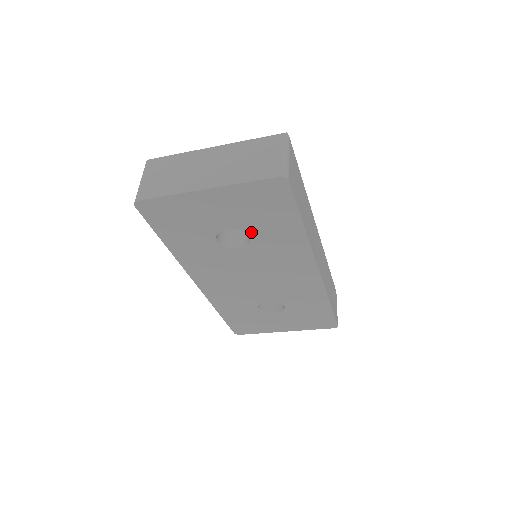
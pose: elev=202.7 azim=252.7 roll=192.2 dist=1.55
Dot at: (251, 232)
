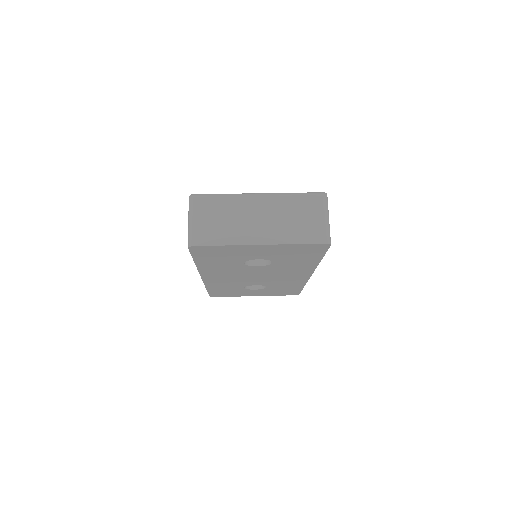
Dot at: (276, 261)
